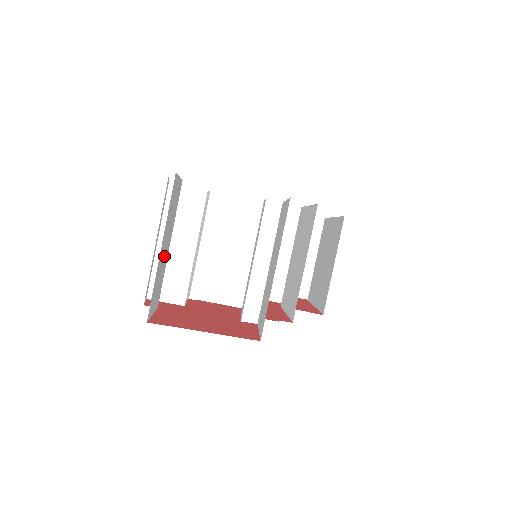
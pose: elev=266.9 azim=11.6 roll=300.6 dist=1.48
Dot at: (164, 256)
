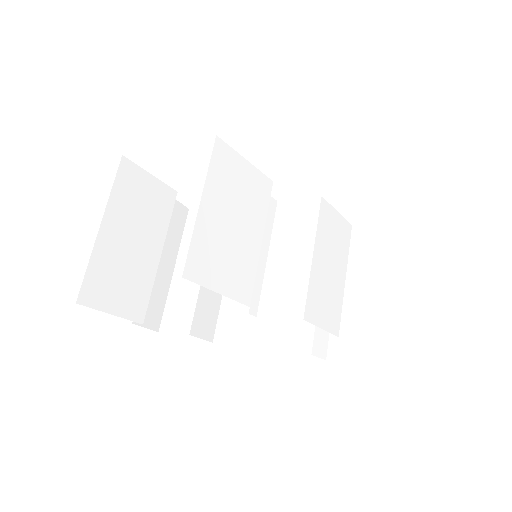
Dot at: (133, 253)
